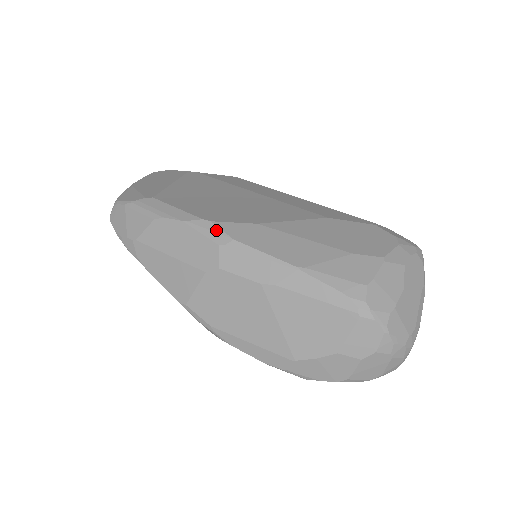
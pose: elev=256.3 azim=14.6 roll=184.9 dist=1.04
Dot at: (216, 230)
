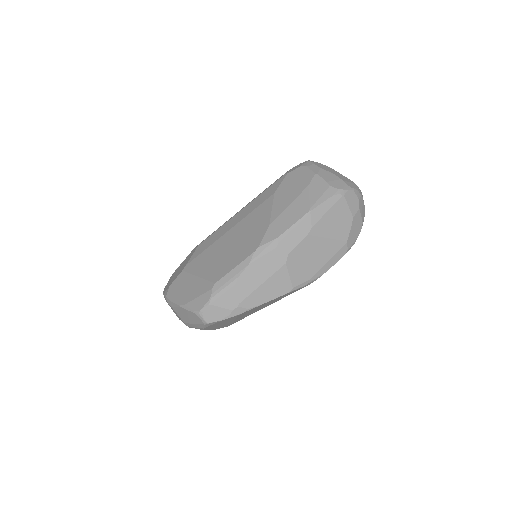
Dot at: (266, 246)
